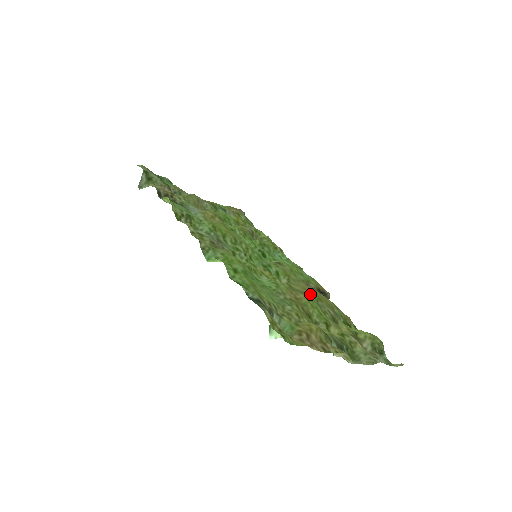
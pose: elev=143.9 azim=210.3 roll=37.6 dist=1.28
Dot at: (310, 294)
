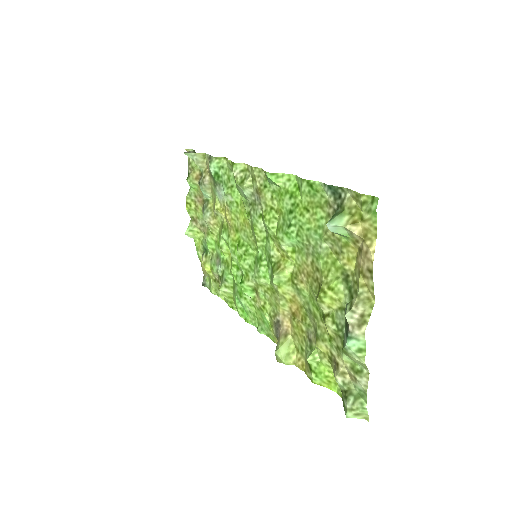
Dot at: (303, 300)
